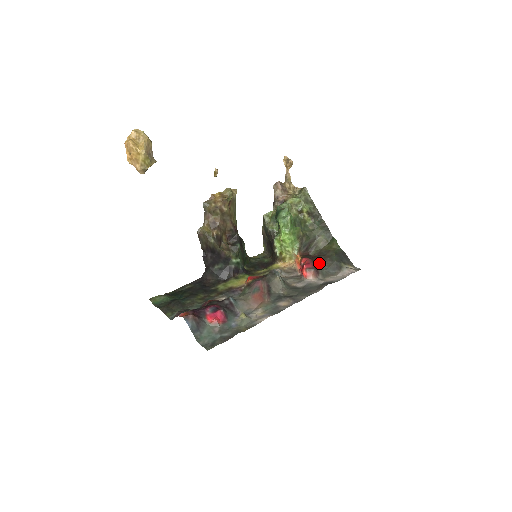
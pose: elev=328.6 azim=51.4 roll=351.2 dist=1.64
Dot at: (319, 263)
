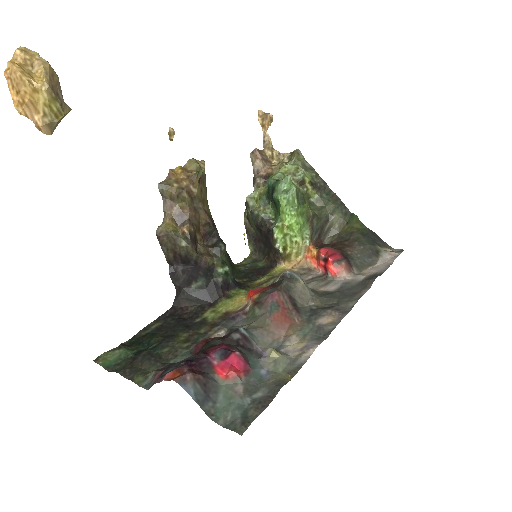
Dot at: (346, 251)
